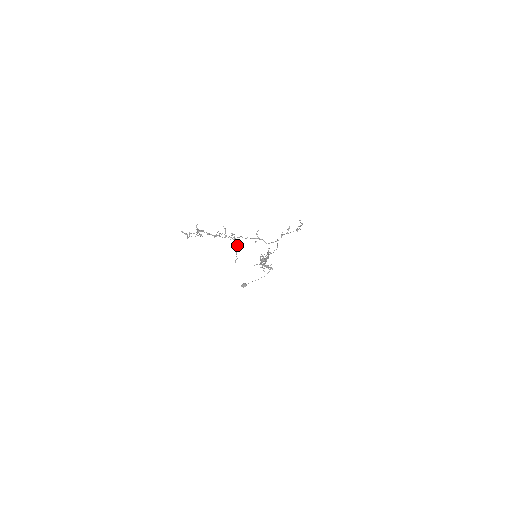
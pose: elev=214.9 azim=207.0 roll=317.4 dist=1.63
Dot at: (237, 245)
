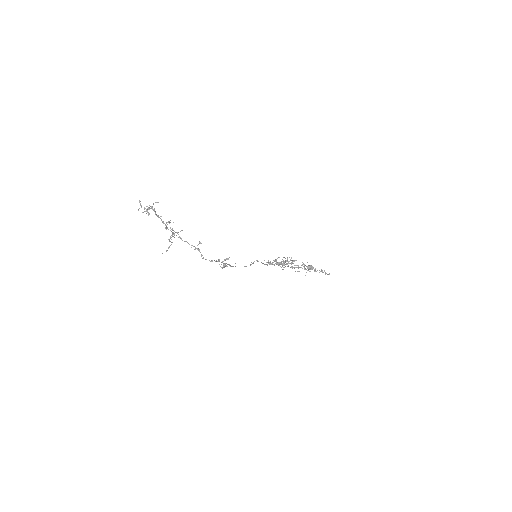
Dot at: (170, 241)
